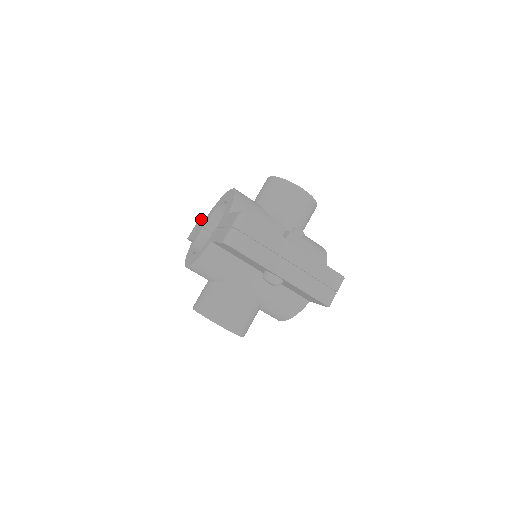
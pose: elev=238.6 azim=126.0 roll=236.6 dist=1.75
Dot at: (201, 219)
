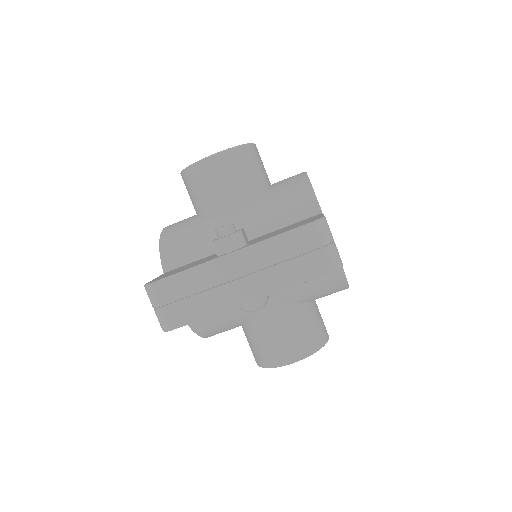
Dot at: occluded
